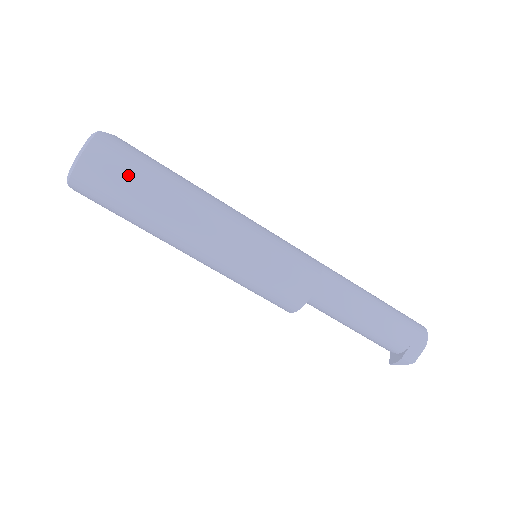
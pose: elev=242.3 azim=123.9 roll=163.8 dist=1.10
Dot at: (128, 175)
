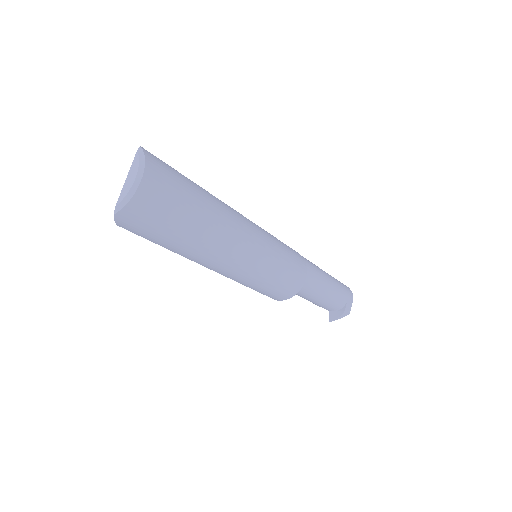
Dot at: (183, 193)
